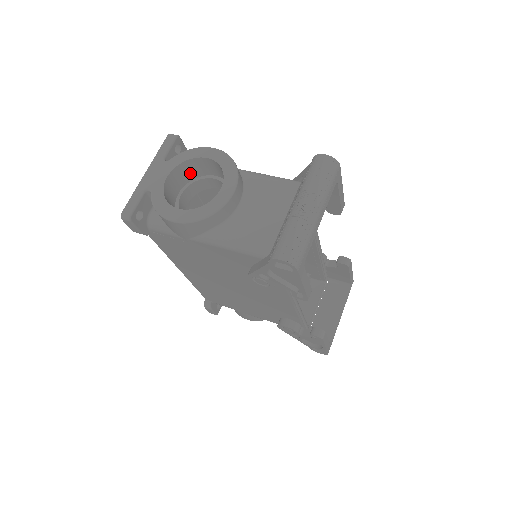
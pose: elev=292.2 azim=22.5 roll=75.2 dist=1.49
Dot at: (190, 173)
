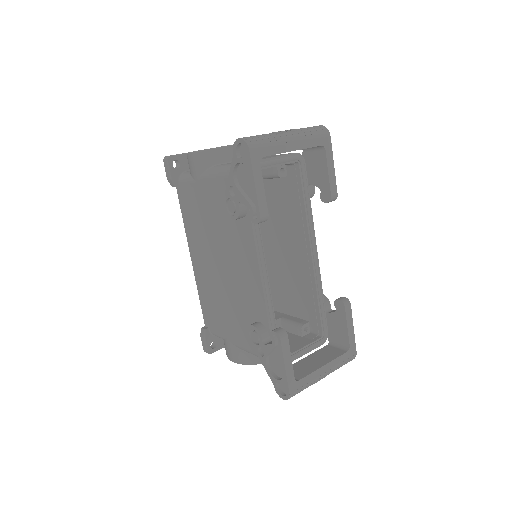
Dot at: occluded
